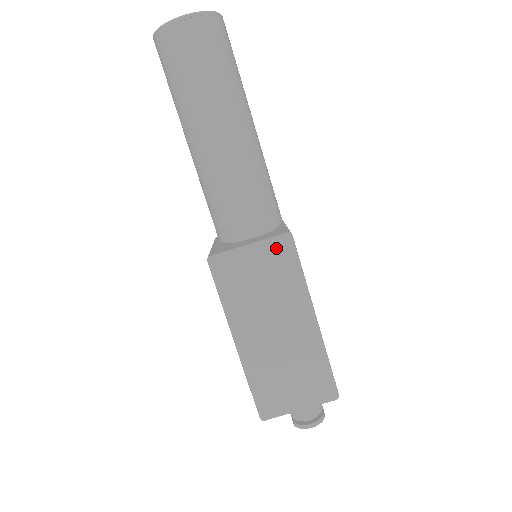
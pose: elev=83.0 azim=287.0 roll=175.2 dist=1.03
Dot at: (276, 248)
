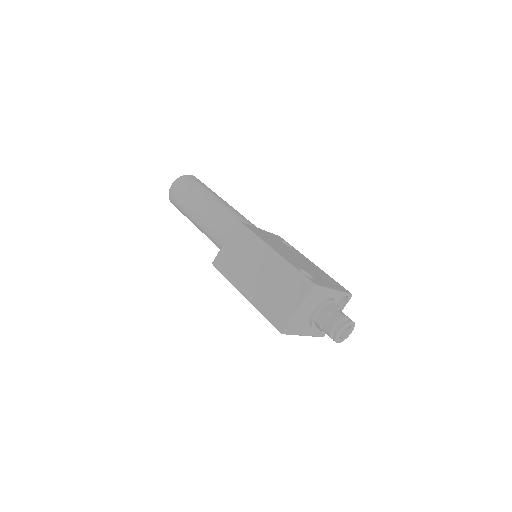
Dot at: (235, 233)
